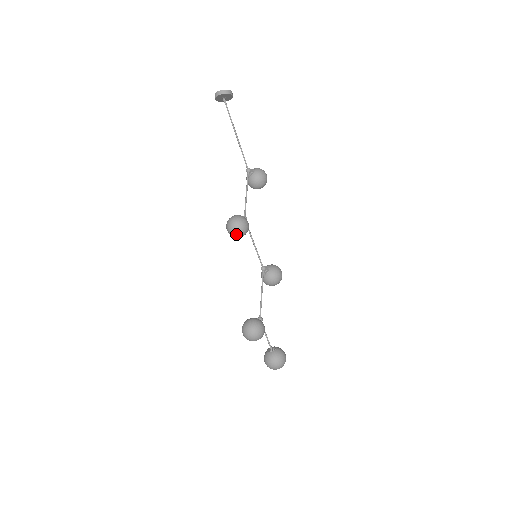
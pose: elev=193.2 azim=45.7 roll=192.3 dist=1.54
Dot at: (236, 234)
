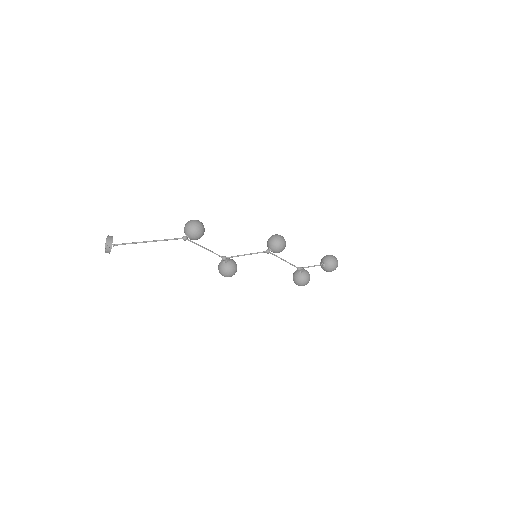
Dot at: occluded
